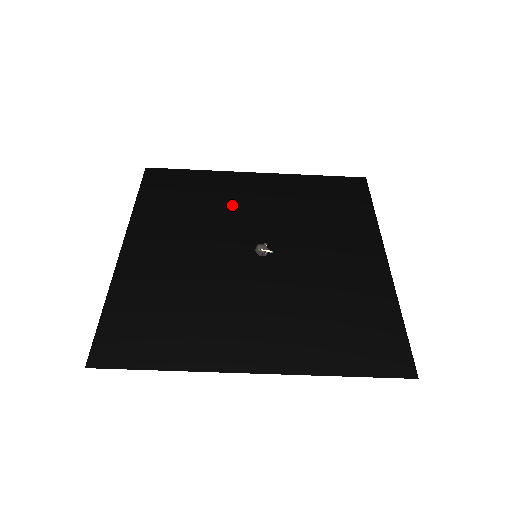
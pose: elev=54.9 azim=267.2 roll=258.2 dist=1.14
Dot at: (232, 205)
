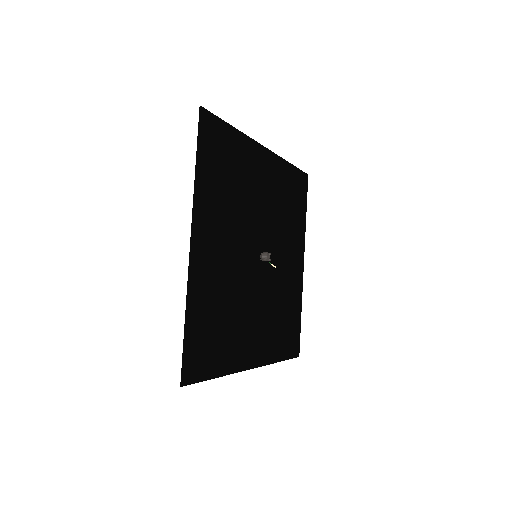
Dot at: (252, 193)
